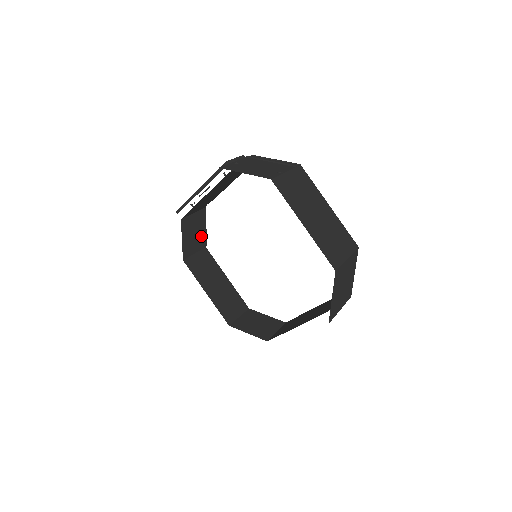
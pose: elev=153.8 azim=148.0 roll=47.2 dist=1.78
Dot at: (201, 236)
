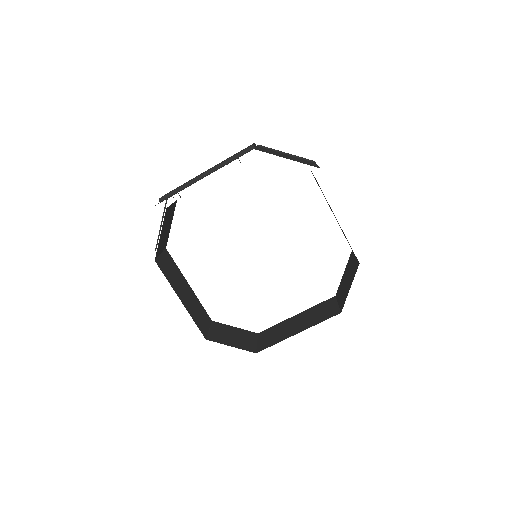
Dot at: (167, 234)
